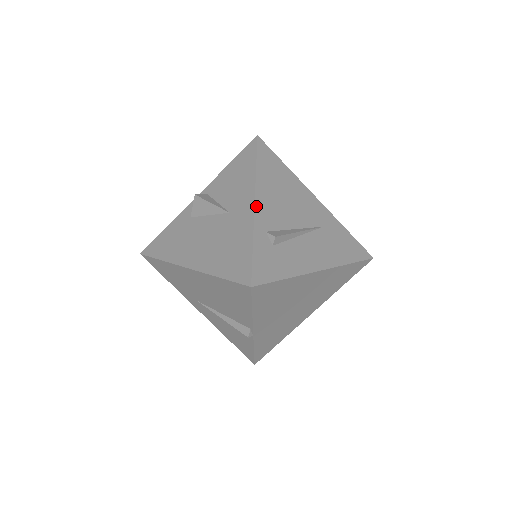
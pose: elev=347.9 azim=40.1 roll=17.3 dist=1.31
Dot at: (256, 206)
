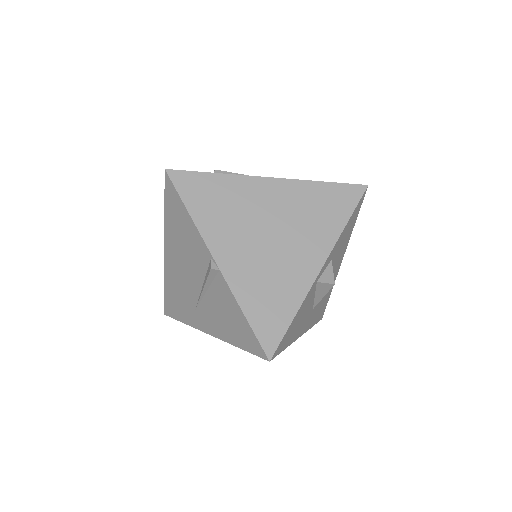
Dot at: occluded
